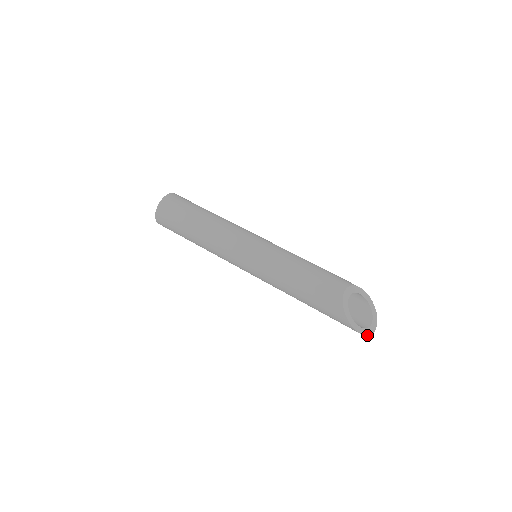
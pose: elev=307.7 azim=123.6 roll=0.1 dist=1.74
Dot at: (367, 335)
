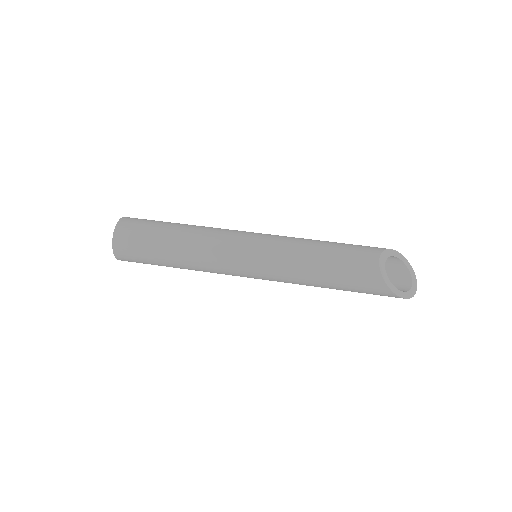
Dot at: (413, 296)
